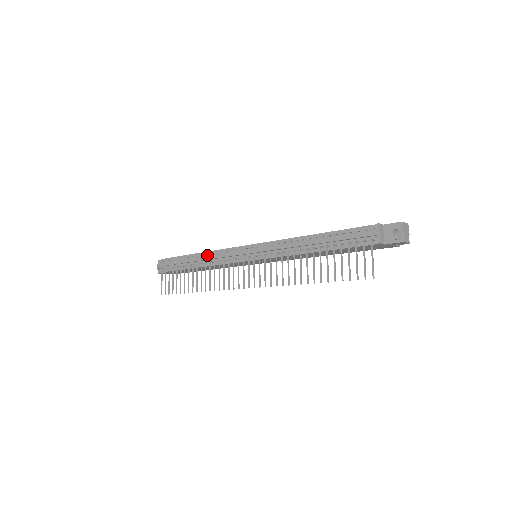
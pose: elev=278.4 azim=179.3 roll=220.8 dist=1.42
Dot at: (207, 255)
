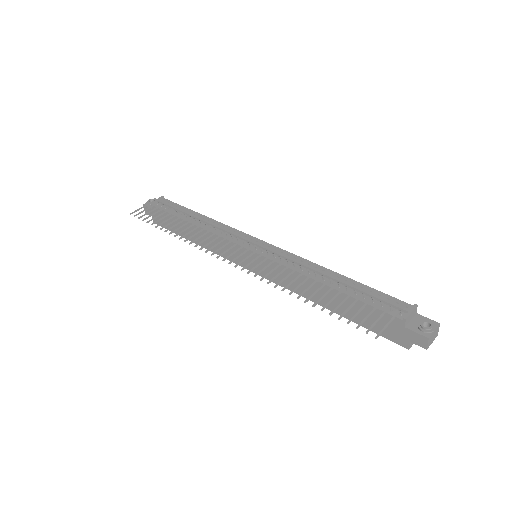
Dot at: (211, 221)
